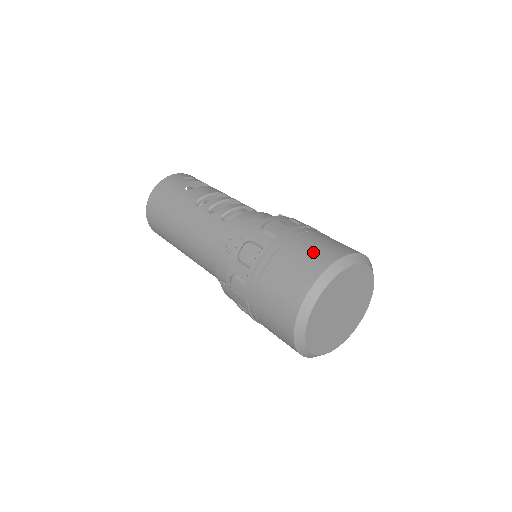
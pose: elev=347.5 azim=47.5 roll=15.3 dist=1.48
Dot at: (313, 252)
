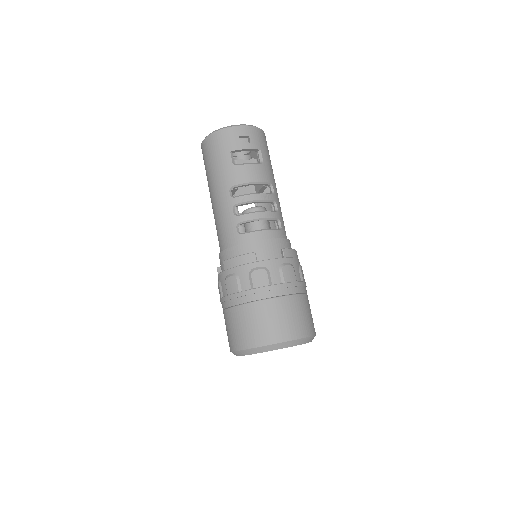
Dot at: (264, 325)
